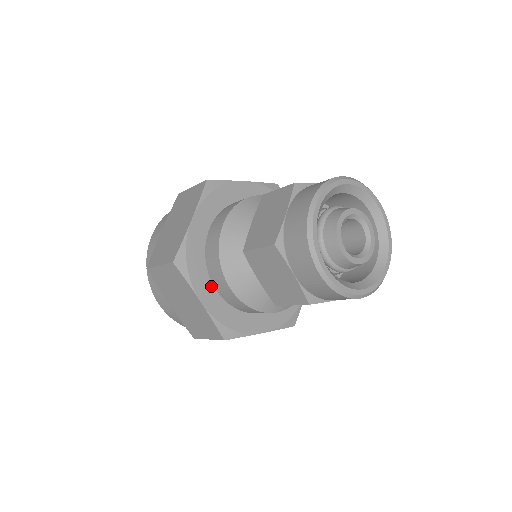
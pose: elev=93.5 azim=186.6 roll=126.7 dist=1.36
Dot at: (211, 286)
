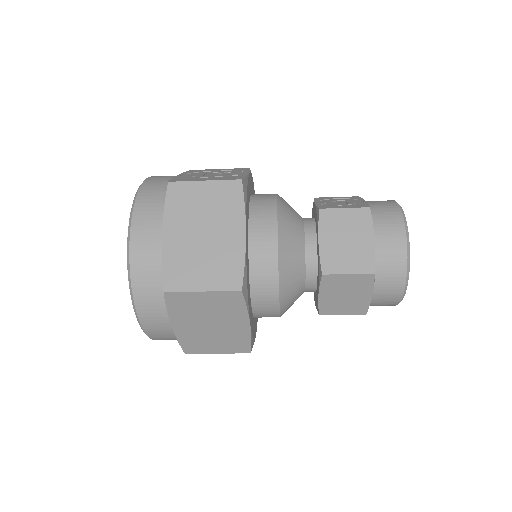
Dot at: (250, 303)
